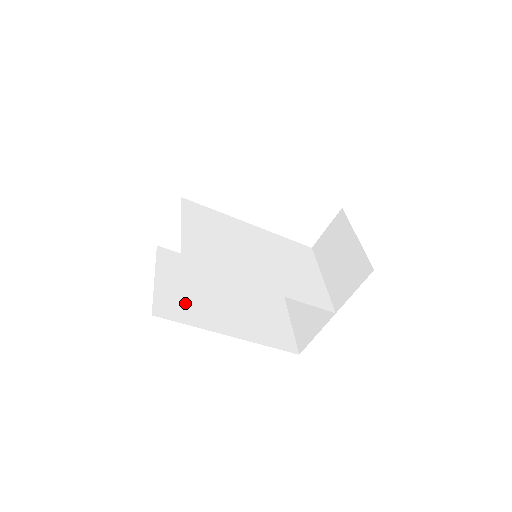
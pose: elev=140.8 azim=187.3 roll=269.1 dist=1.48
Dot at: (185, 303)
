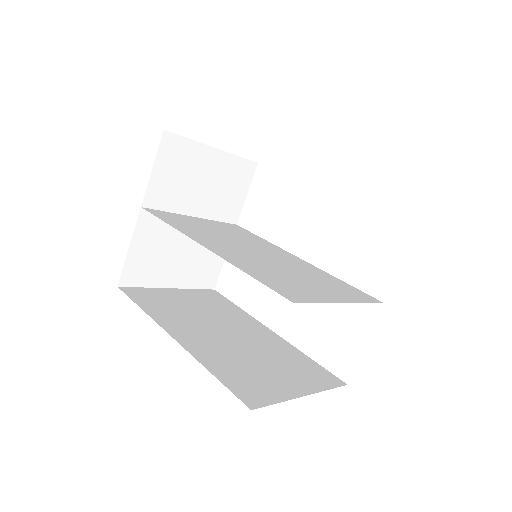
Dot at: (168, 305)
